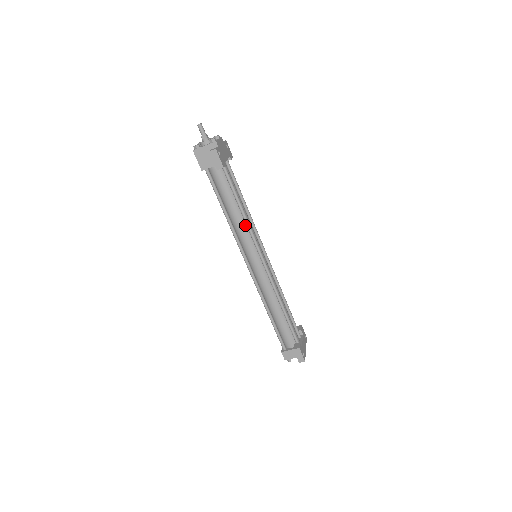
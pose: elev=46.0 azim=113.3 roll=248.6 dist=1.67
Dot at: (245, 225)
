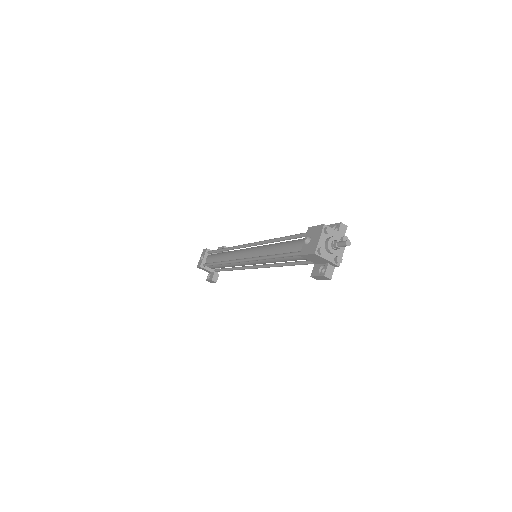
Dot at: occluded
